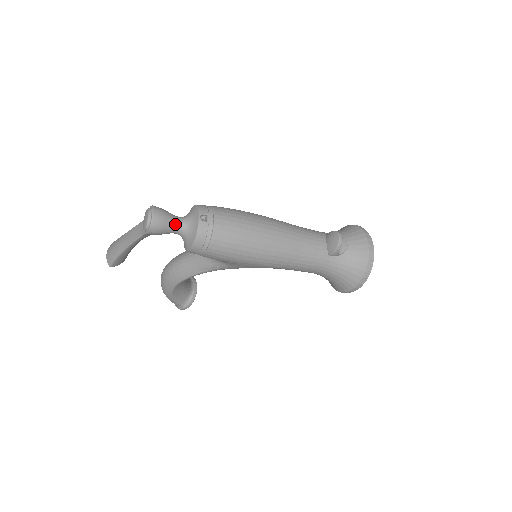
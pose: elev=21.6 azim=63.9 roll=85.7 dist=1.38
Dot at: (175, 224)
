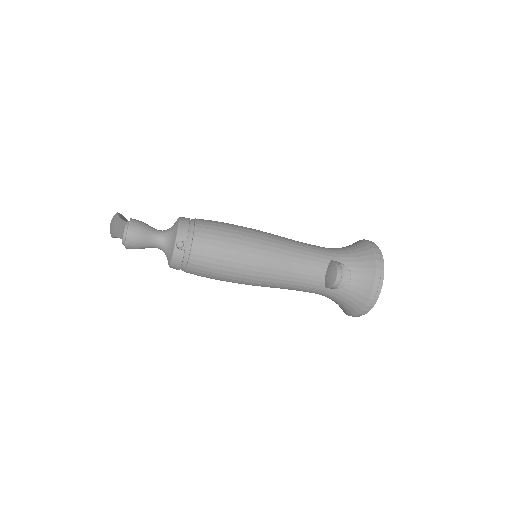
Dot at: (153, 243)
